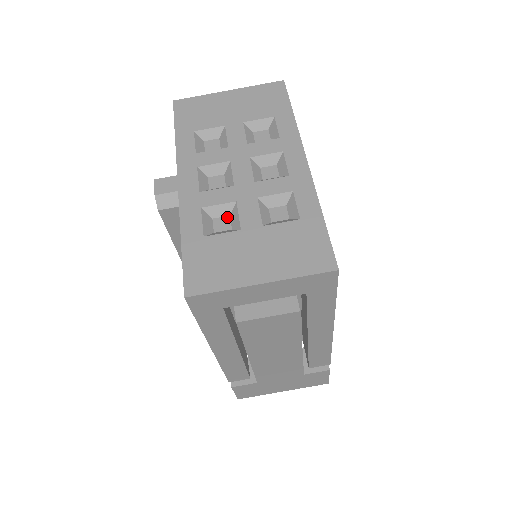
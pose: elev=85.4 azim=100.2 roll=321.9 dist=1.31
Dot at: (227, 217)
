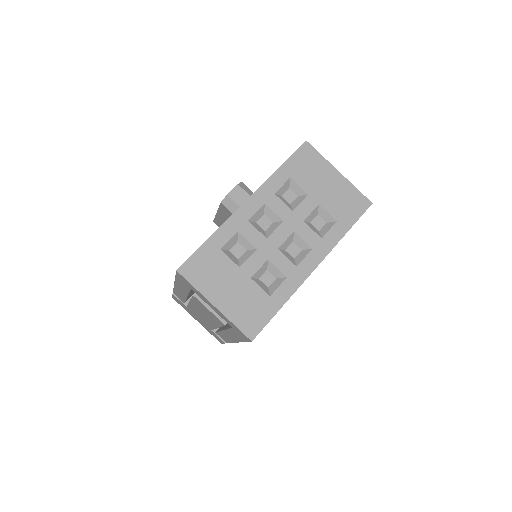
Dot at: (244, 250)
